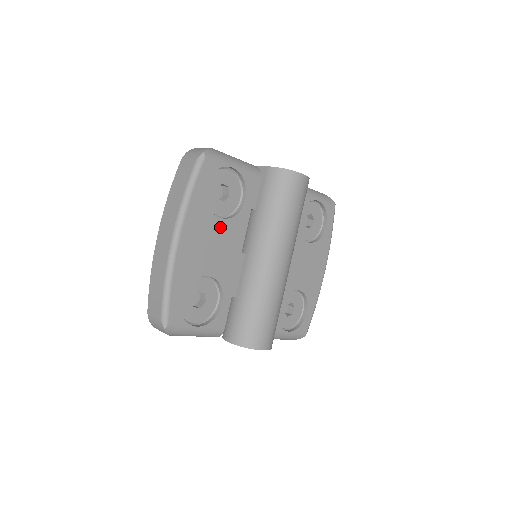
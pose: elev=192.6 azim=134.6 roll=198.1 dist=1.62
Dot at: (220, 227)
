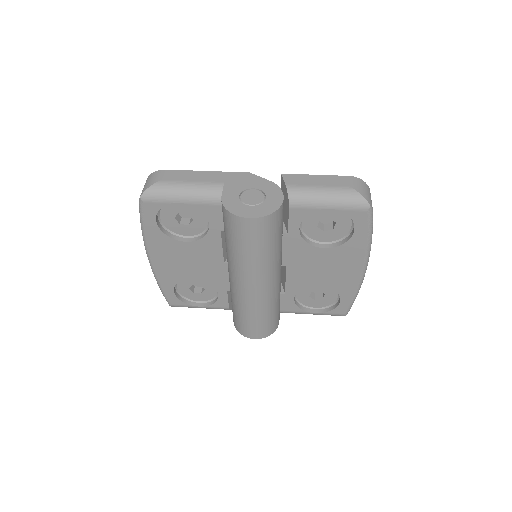
Dot at: (189, 248)
